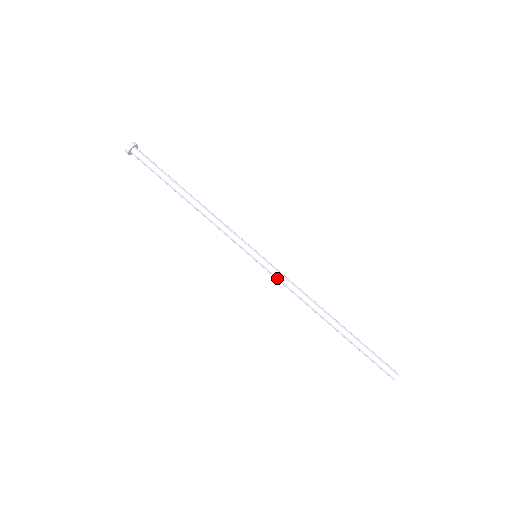
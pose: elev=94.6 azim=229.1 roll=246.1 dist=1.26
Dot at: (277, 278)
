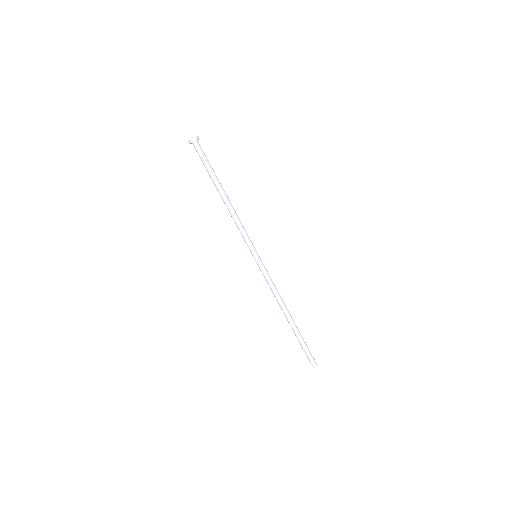
Dot at: (266, 276)
